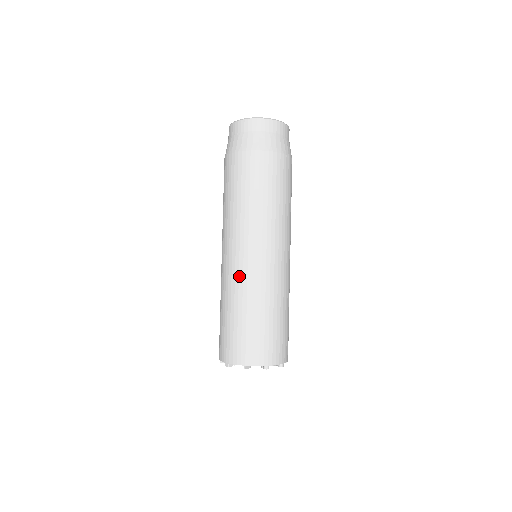
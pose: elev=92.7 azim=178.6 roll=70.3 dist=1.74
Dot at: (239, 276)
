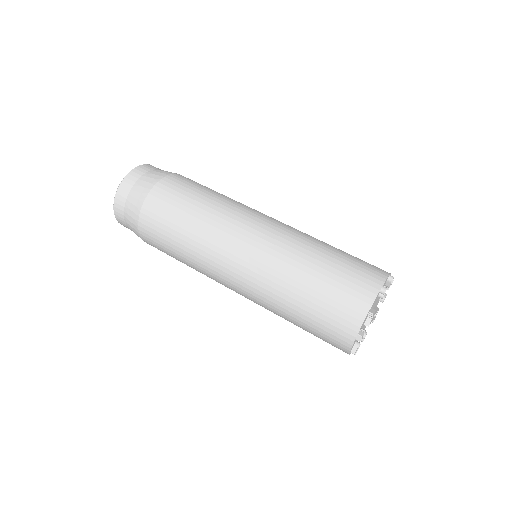
Dot at: (262, 269)
